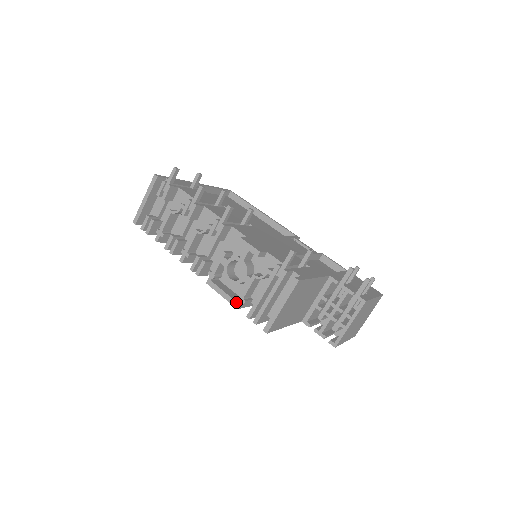
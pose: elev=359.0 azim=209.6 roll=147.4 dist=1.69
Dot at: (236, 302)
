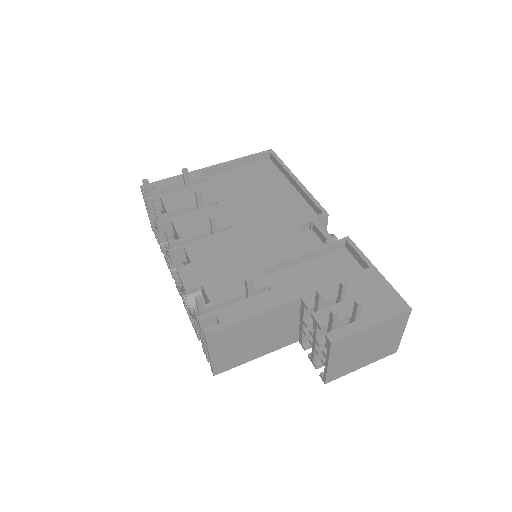
Dot at: (196, 333)
